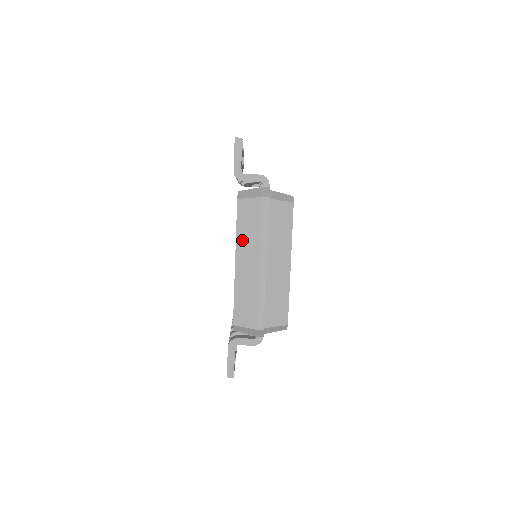
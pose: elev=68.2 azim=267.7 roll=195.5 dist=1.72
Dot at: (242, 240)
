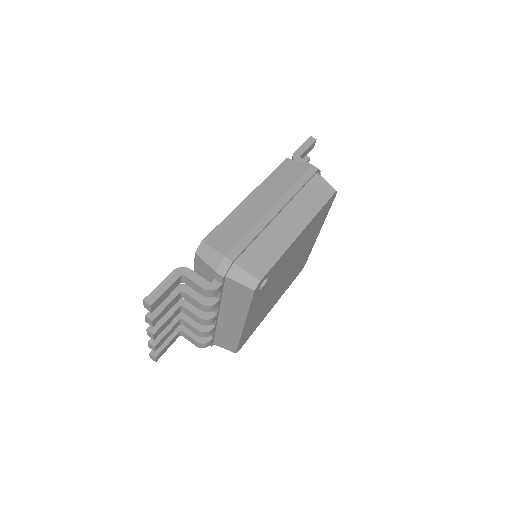
Dot at: (269, 184)
